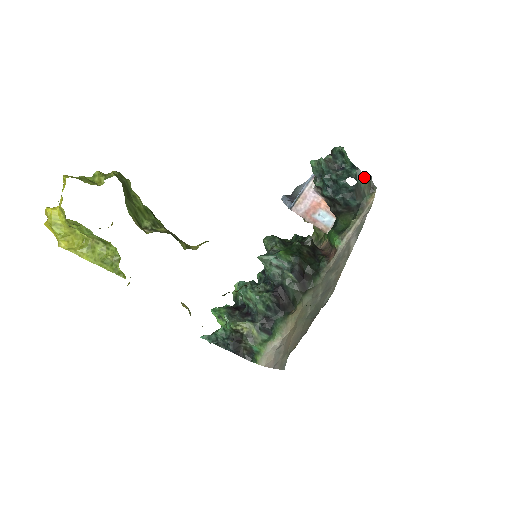
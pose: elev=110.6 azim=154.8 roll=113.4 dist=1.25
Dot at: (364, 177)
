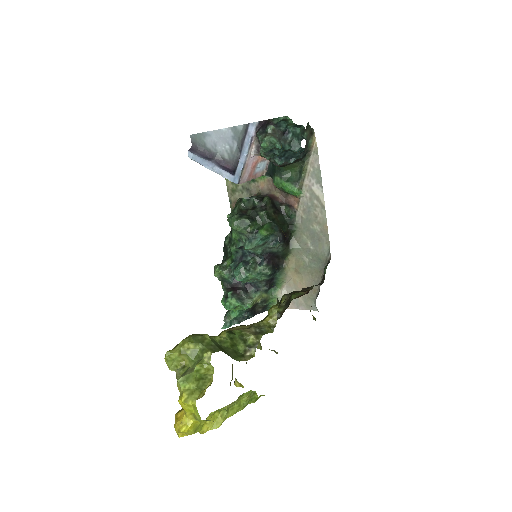
Dot at: (306, 129)
